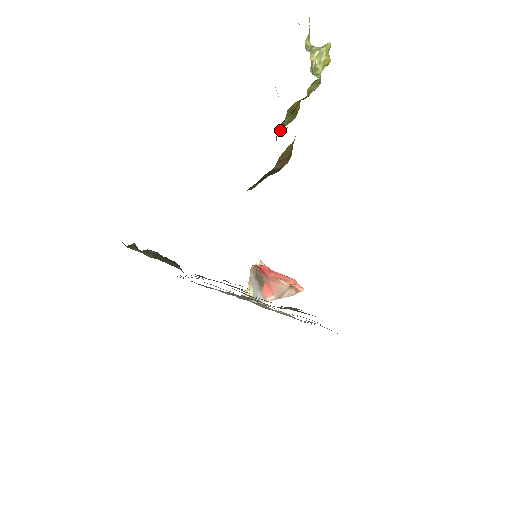
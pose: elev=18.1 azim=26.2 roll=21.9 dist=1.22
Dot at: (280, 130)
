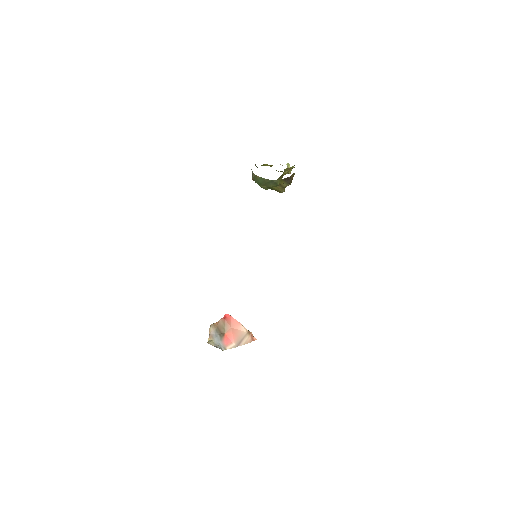
Dot at: occluded
